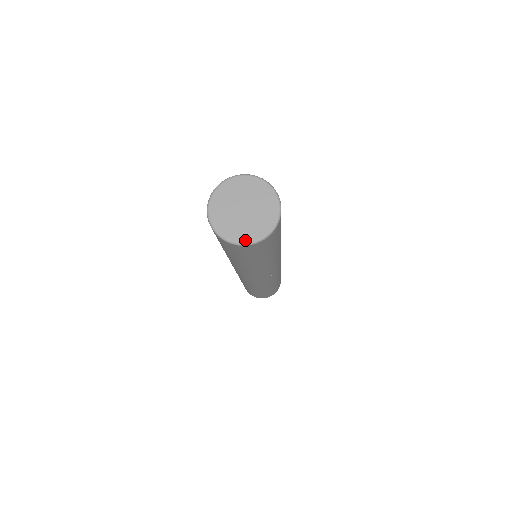
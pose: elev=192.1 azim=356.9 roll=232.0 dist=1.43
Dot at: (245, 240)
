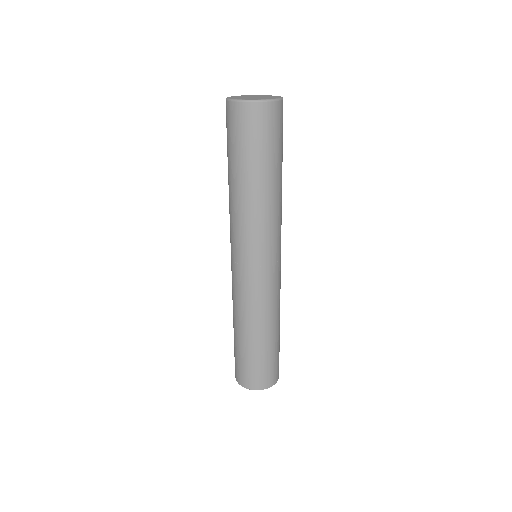
Dot at: (276, 98)
